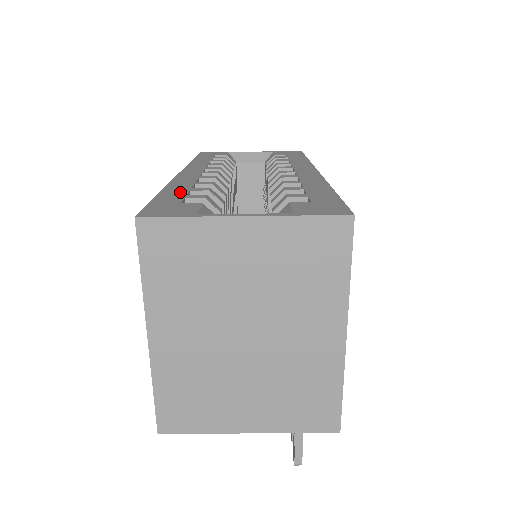
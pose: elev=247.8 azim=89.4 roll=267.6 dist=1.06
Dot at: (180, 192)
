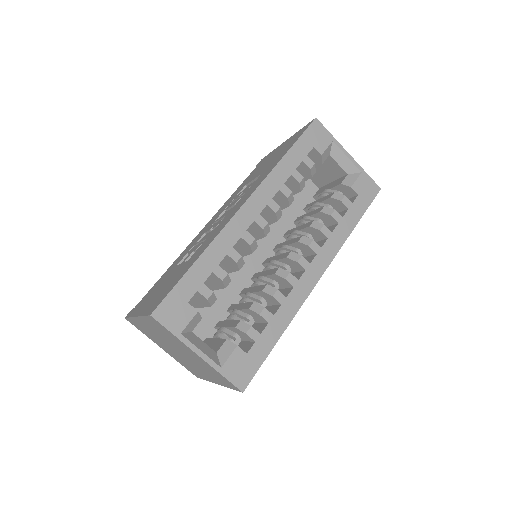
Dot at: (205, 273)
